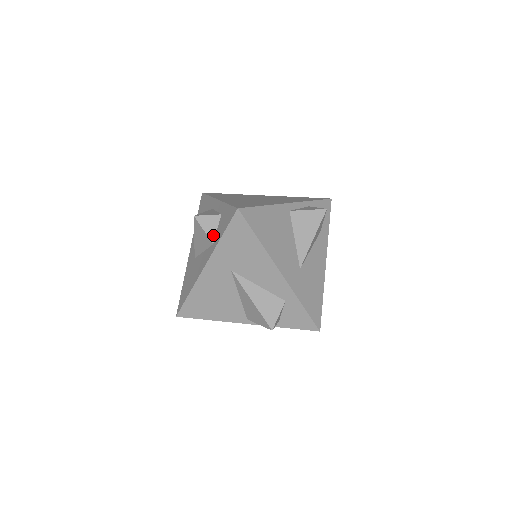
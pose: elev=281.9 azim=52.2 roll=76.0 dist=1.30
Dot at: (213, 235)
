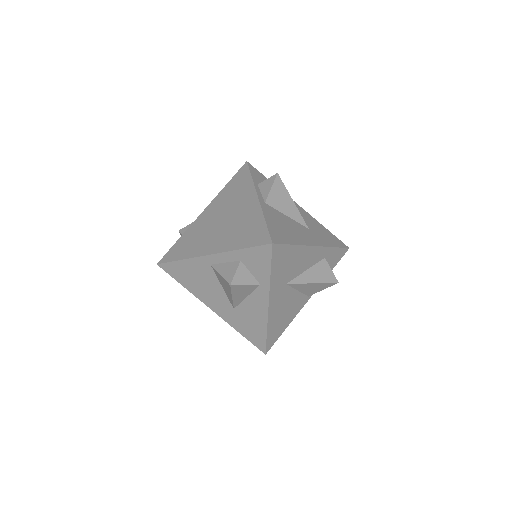
Dot at: (253, 280)
